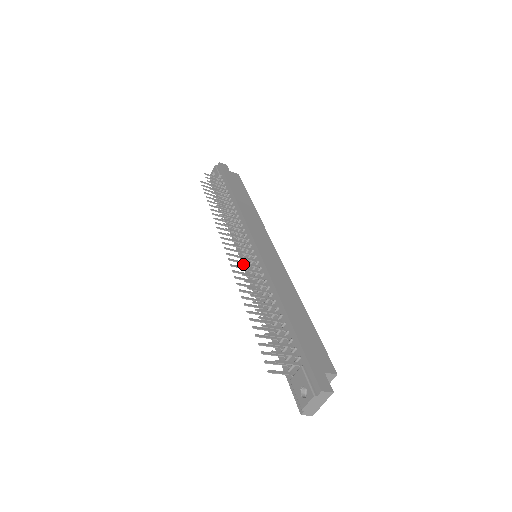
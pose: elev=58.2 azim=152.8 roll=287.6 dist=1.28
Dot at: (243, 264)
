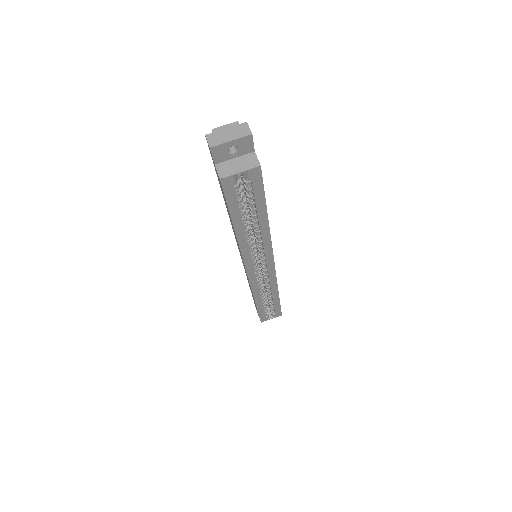
Dot at: occluded
